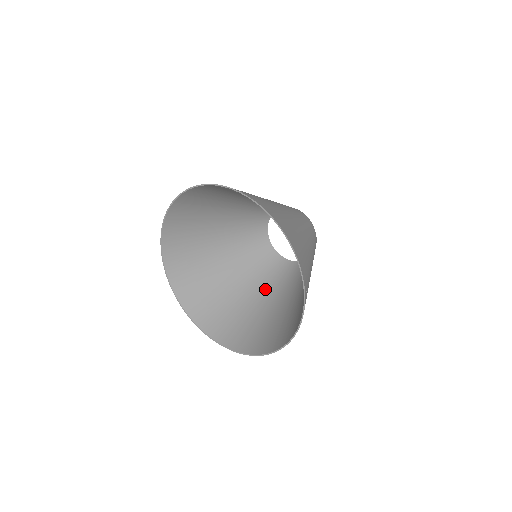
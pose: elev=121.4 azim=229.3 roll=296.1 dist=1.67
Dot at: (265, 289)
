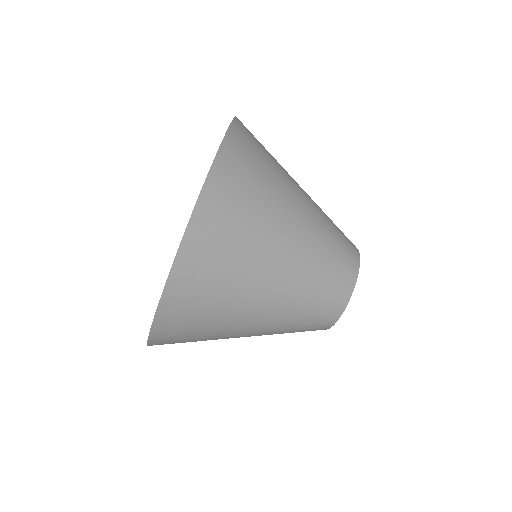
Dot at: occluded
